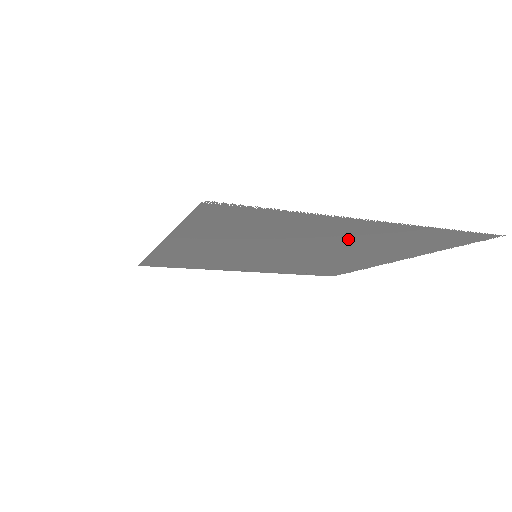
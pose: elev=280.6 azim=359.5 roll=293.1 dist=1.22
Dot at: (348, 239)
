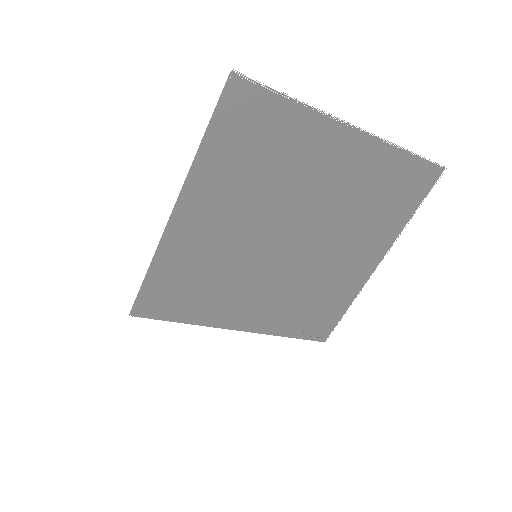
Dot at: (336, 186)
